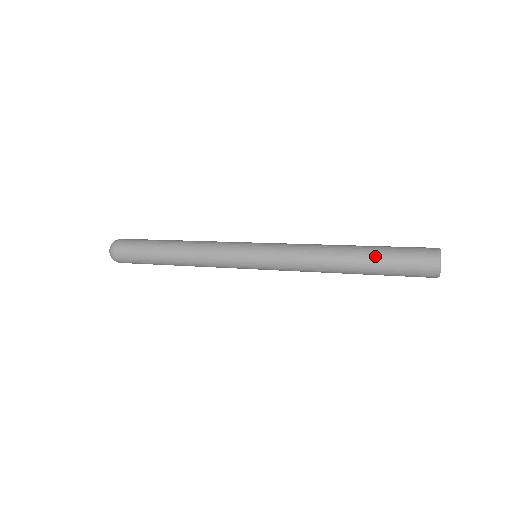
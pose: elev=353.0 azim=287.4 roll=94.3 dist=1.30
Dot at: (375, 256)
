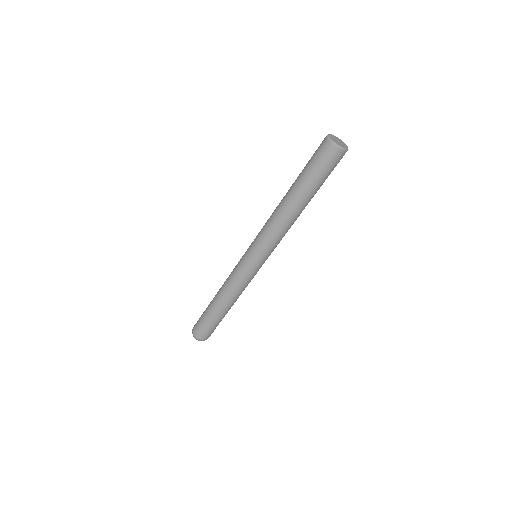
Dot at: (299, 180)
